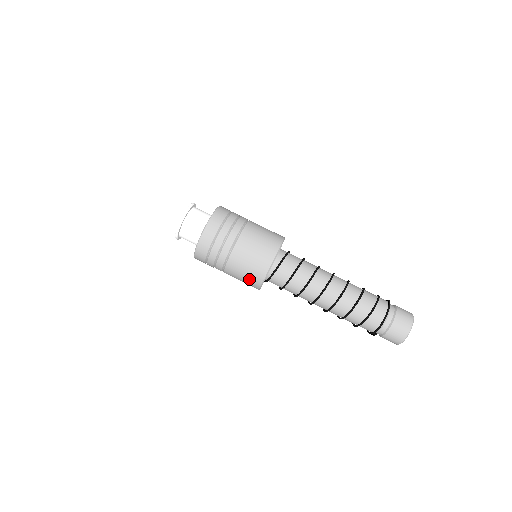
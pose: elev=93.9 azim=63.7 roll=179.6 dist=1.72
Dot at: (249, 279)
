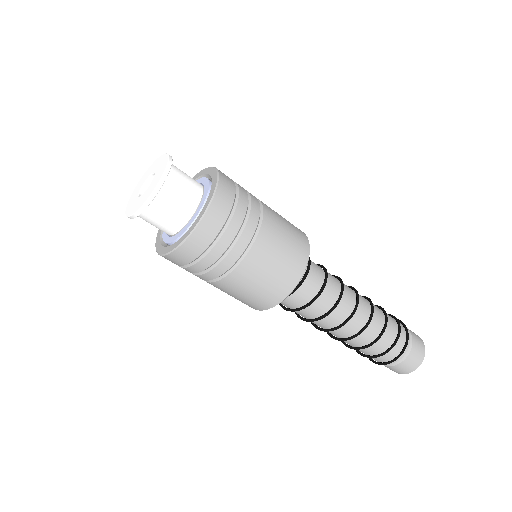
Dot at: occluded
